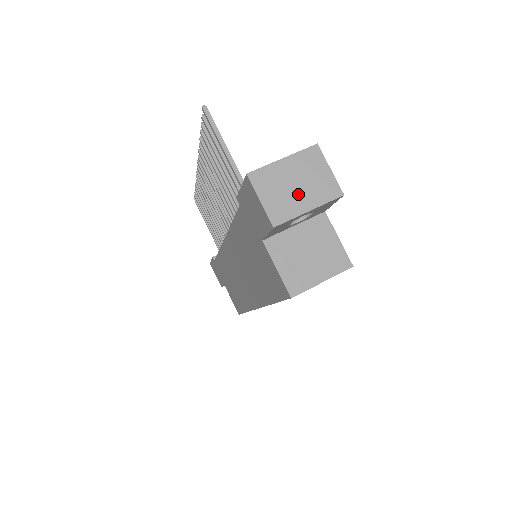
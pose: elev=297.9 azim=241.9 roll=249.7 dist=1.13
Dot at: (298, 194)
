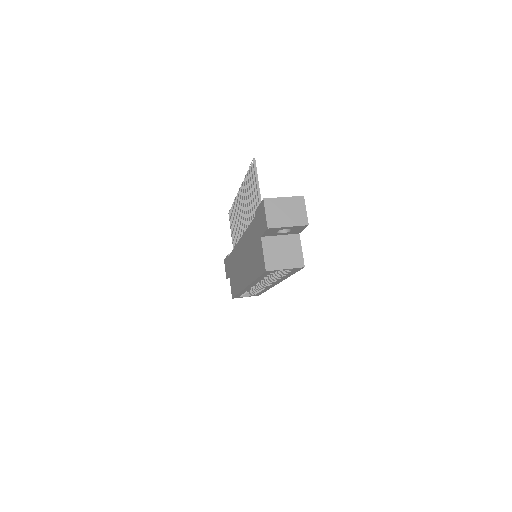
Dot at: (285, 217)
